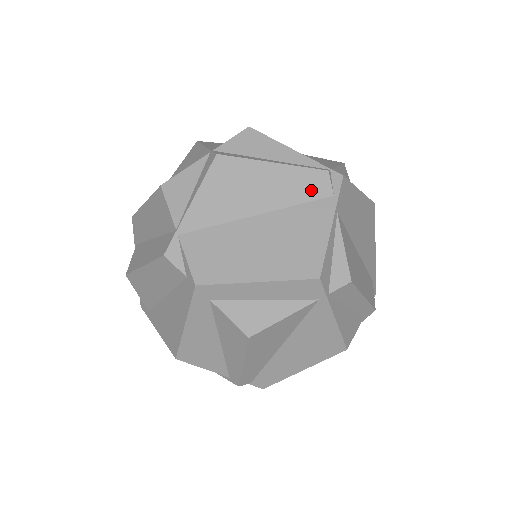
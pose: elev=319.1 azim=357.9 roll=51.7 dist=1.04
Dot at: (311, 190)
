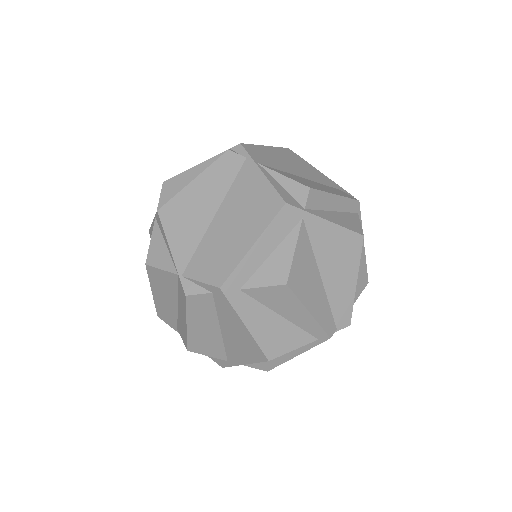
Dot at: (230, 169)
